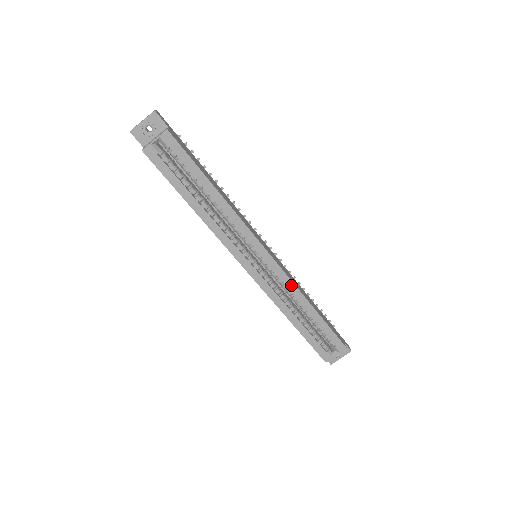
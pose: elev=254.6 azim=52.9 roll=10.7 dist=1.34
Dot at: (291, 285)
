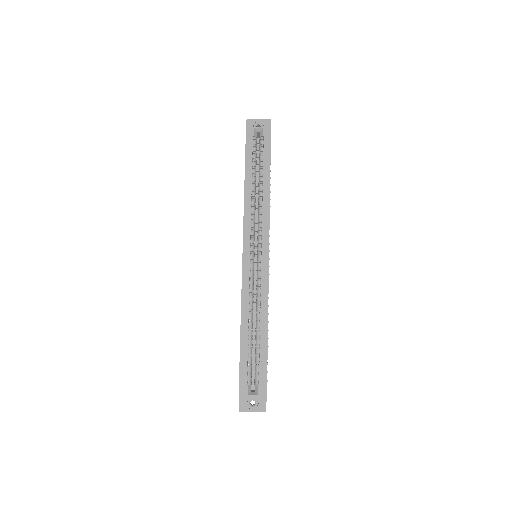
Dot at: (265, 293)
